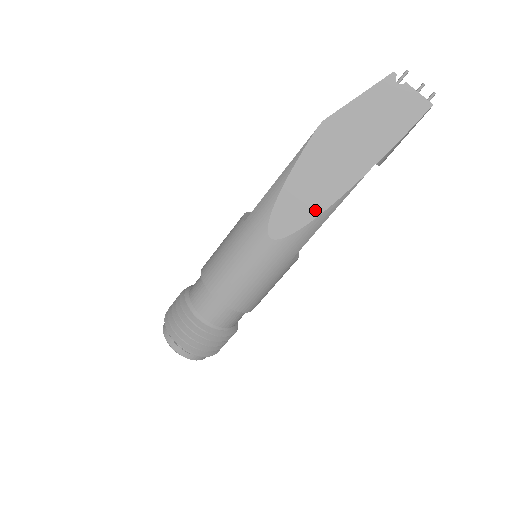
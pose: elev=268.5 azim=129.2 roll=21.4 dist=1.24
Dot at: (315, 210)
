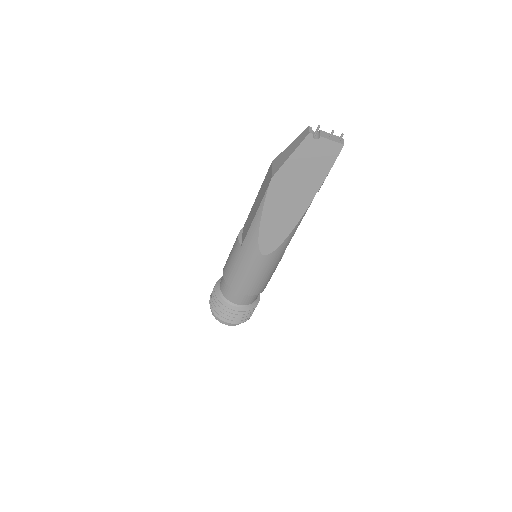
Dot at: (287, 231)
